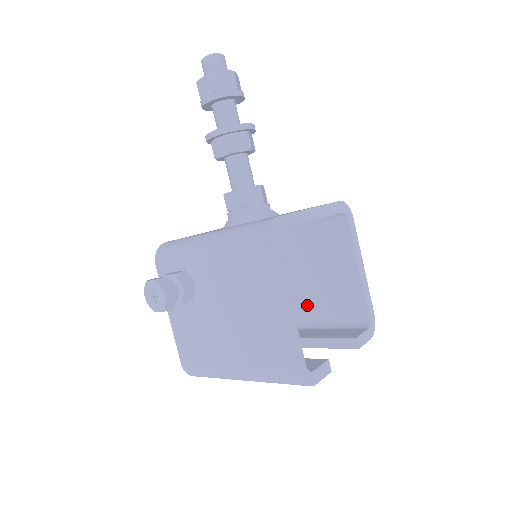
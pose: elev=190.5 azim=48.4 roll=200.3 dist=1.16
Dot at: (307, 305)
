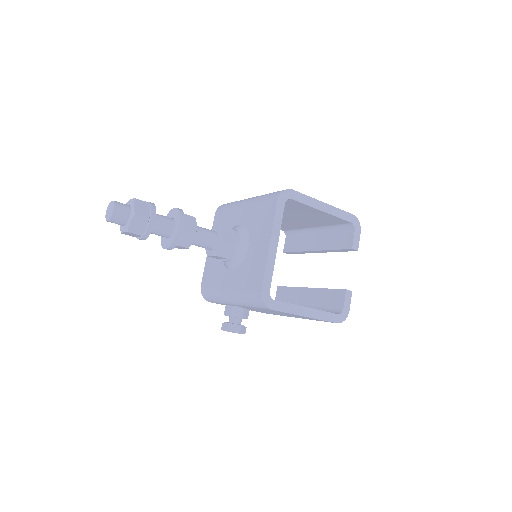
Dot at: (305, 224)
